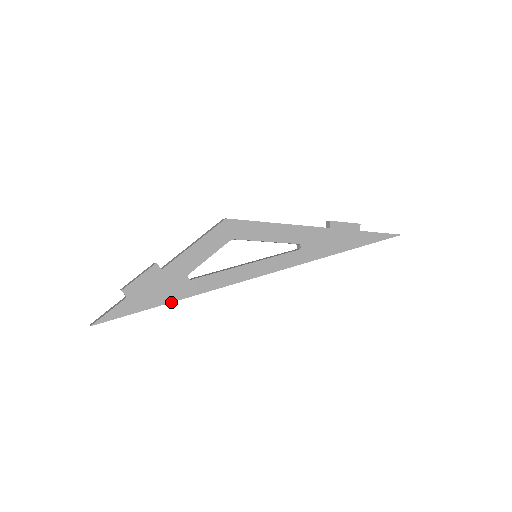
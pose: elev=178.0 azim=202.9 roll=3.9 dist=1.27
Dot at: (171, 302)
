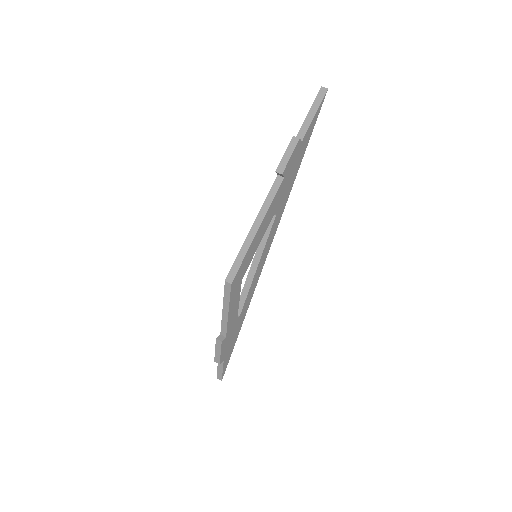
Dot at: (240, 329)
